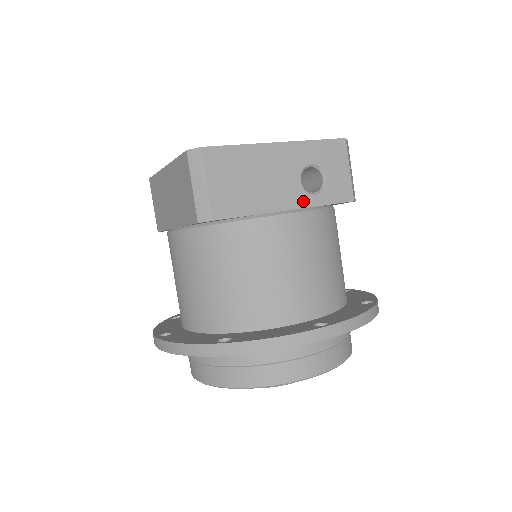
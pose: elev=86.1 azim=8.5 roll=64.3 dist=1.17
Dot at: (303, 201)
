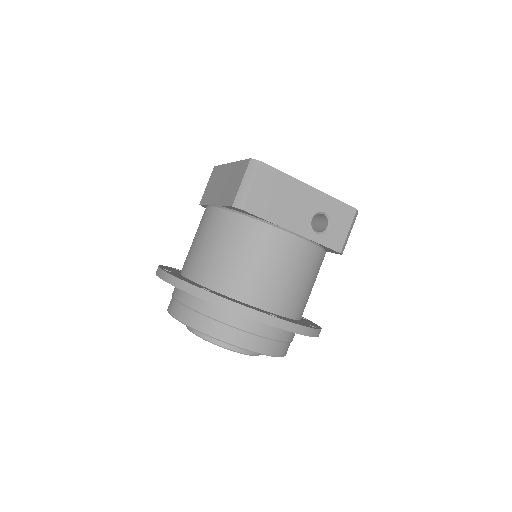
Dot at: (306, 232)
